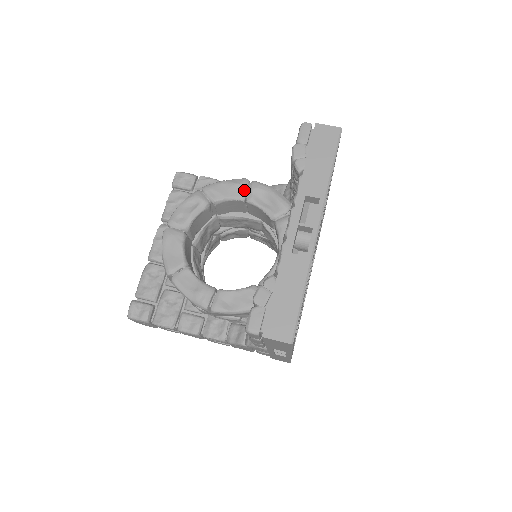
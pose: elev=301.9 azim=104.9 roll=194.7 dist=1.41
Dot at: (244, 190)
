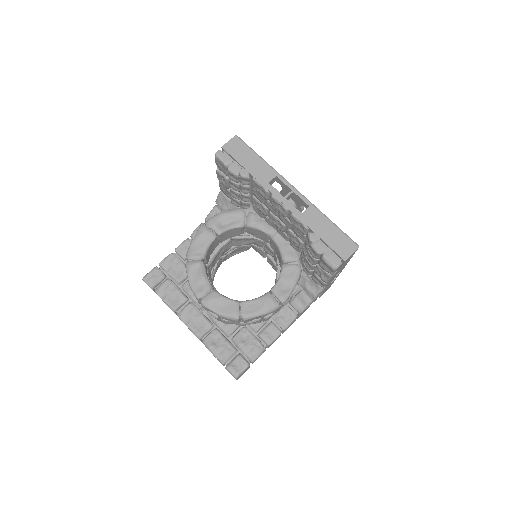
Dot at: (210, 231)
